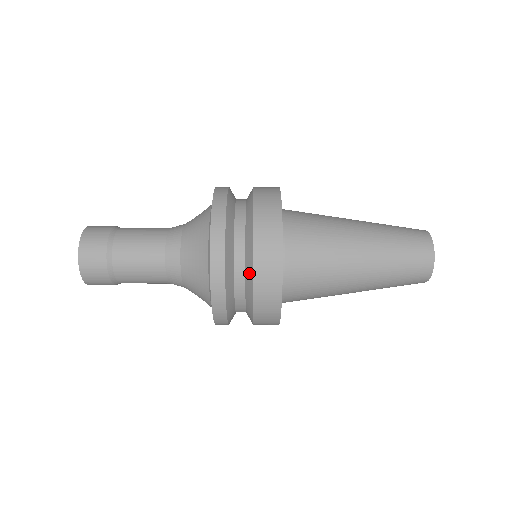
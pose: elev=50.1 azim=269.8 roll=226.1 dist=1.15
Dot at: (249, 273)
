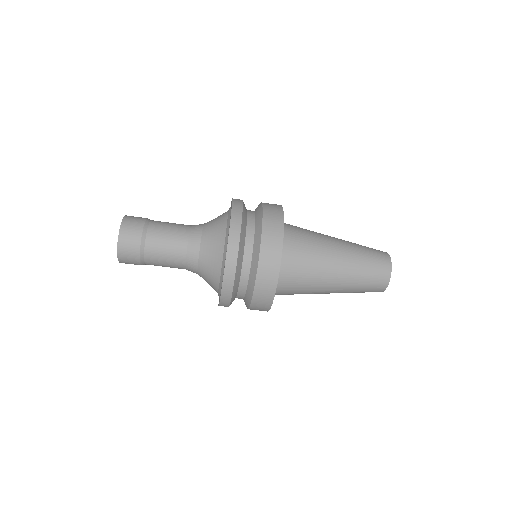
Dot at: (252, 282)
